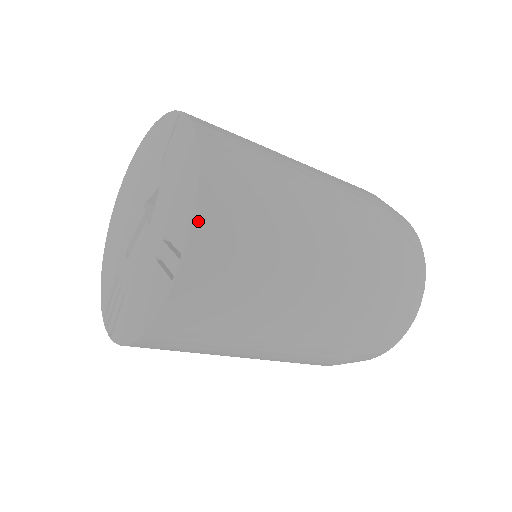
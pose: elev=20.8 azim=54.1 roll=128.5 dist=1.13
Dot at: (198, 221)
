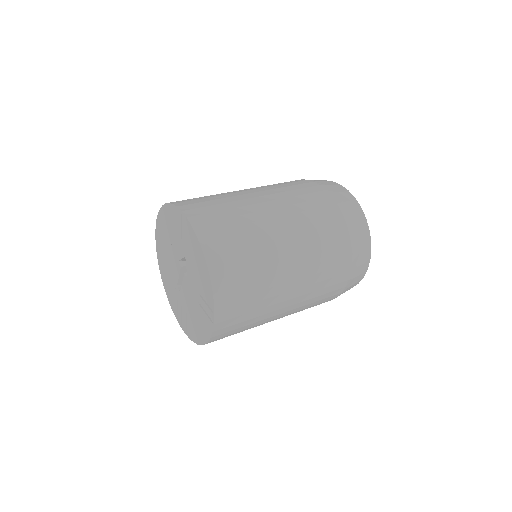
Dot at: (216, 294)
